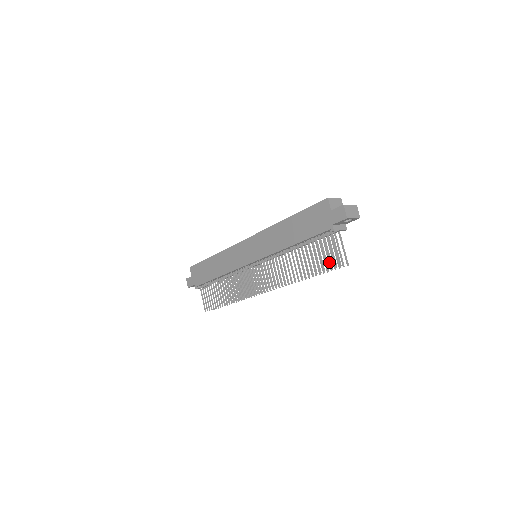
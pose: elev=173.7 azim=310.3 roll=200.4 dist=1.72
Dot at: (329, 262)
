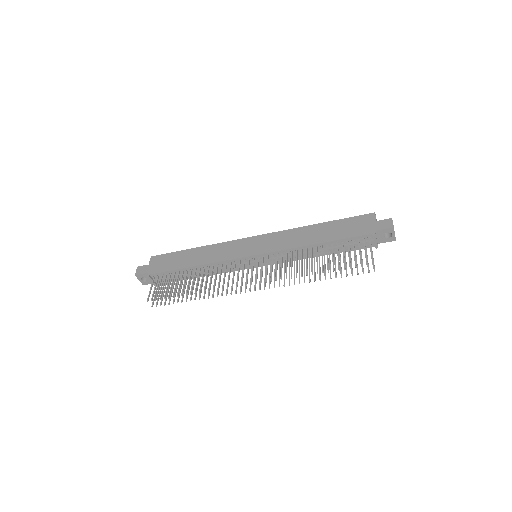
Dot at: occluded
